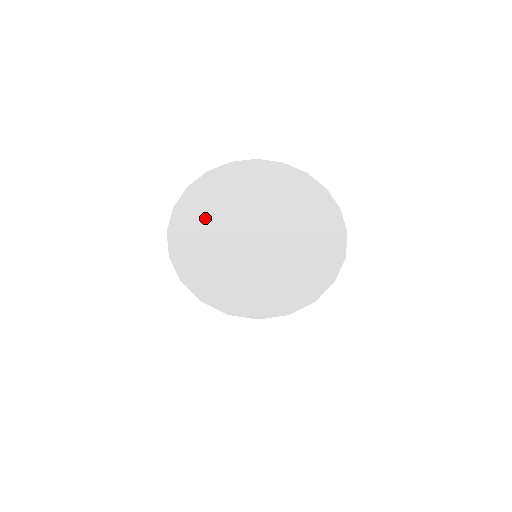
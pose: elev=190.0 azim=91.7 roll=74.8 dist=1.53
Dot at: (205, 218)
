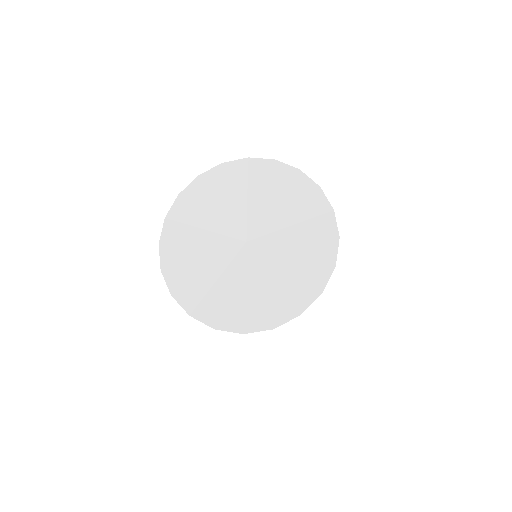
Dot at: (203, 213)
